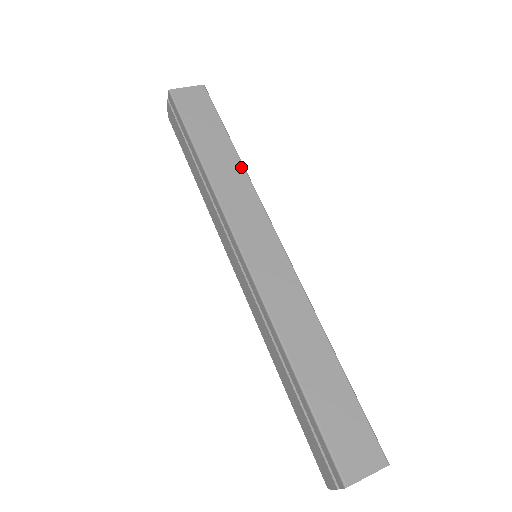
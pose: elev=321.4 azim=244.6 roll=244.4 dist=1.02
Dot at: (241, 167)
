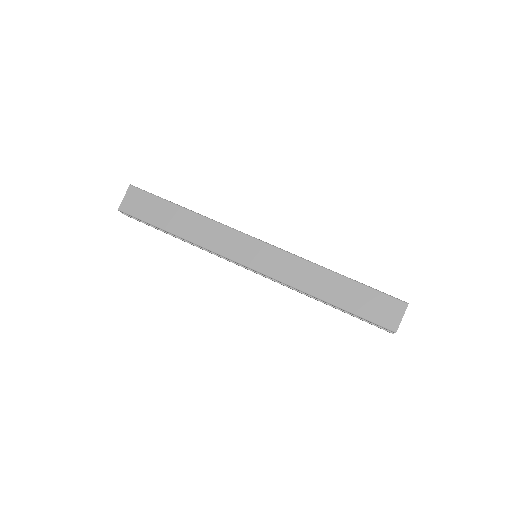
Dot at: (201, 217)
